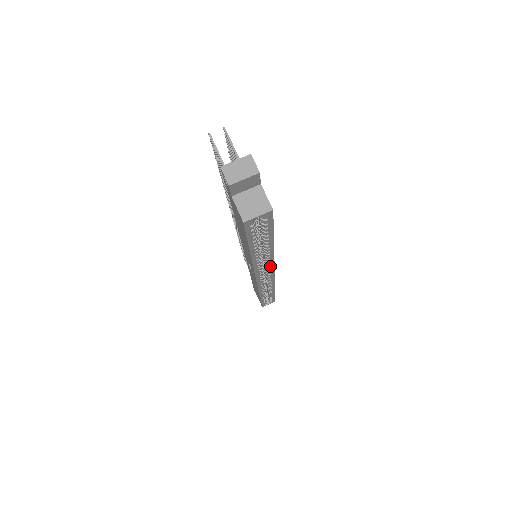
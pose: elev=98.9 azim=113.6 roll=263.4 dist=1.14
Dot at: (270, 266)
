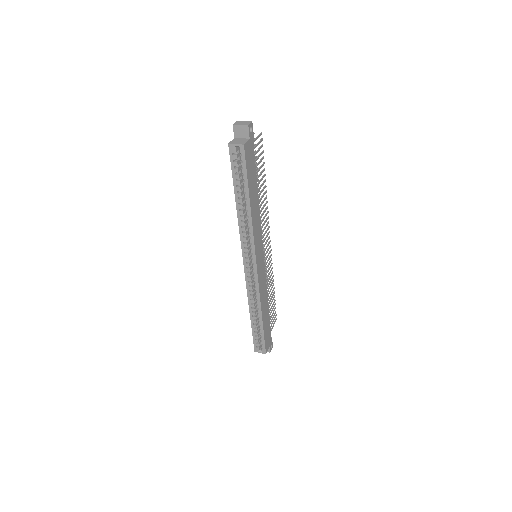
Dot at: (252, 245)
